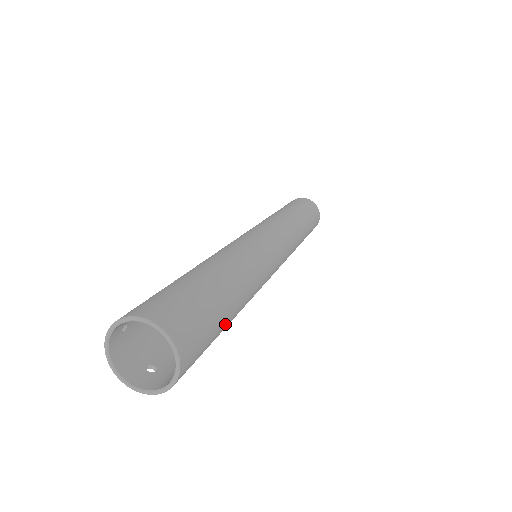
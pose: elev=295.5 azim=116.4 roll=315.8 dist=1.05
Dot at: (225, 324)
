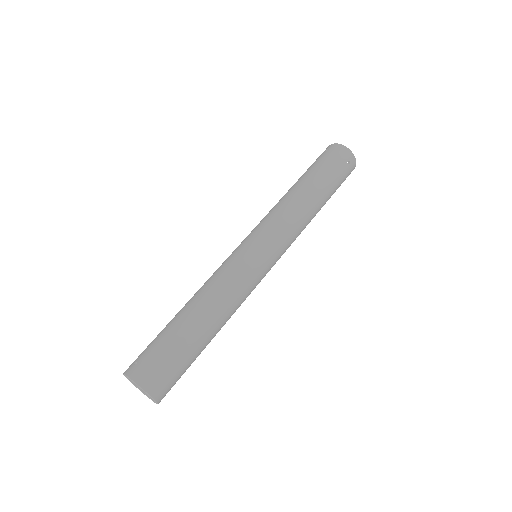
Dot at: occluded
